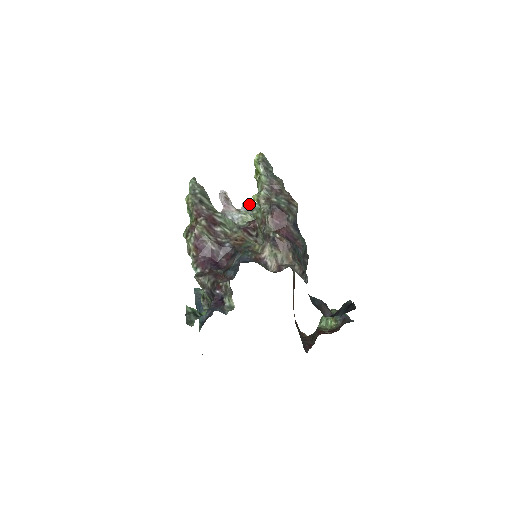
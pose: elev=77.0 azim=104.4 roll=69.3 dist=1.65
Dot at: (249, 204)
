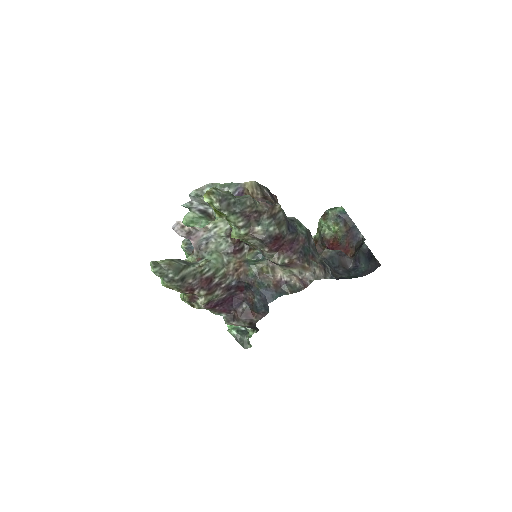
Dot at: (199, 194)
